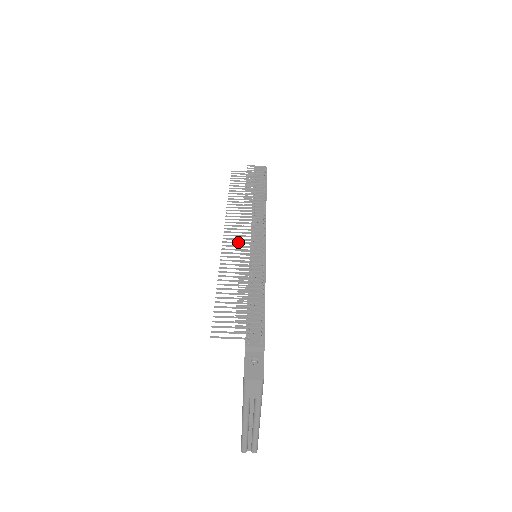
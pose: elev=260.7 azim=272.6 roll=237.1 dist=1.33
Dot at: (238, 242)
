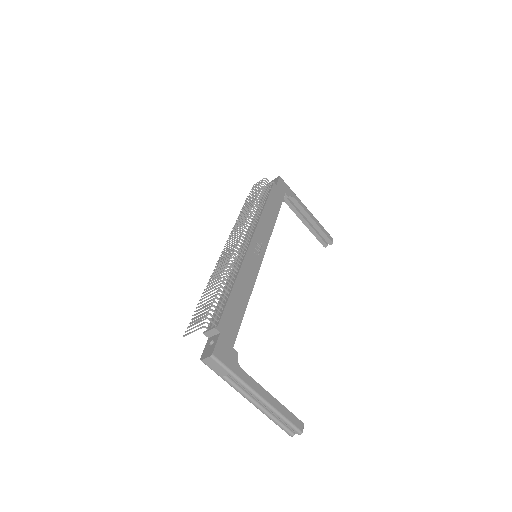
Dot at: (228, 252)
